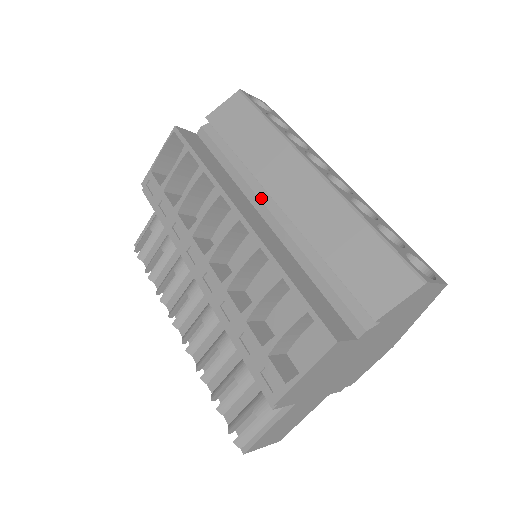
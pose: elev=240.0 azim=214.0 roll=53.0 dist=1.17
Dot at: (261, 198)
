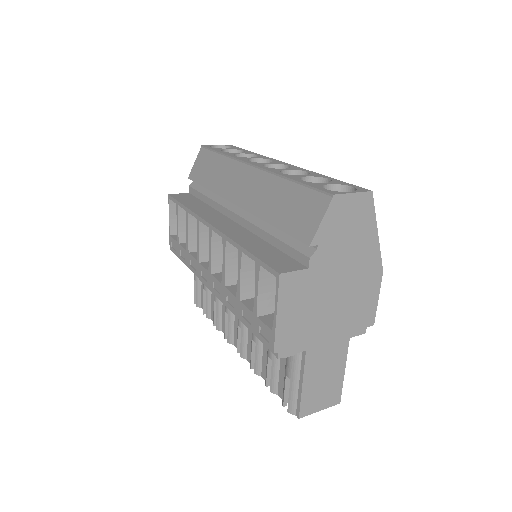
Dot at: (230, 209)
